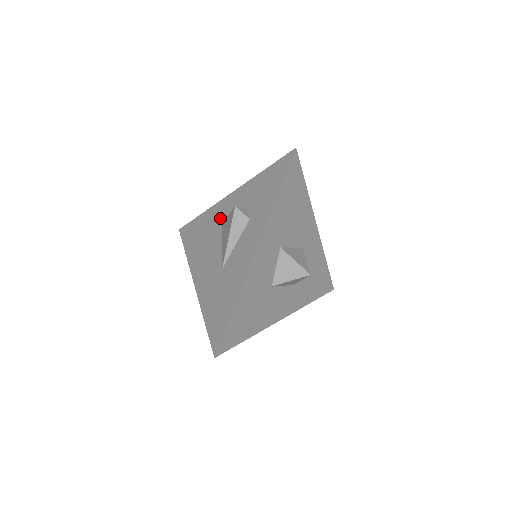
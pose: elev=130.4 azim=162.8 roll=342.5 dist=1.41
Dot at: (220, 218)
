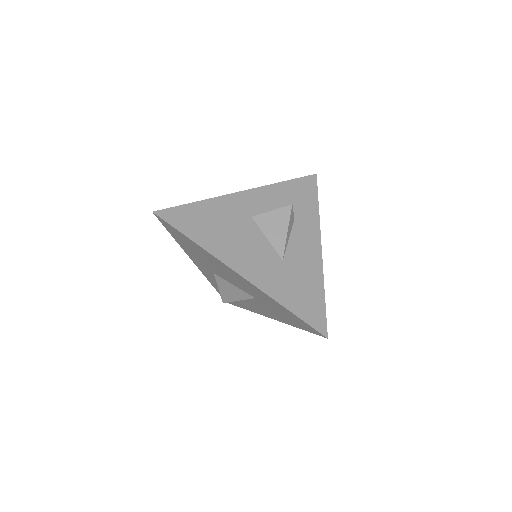
Dot at: (244, 211)
